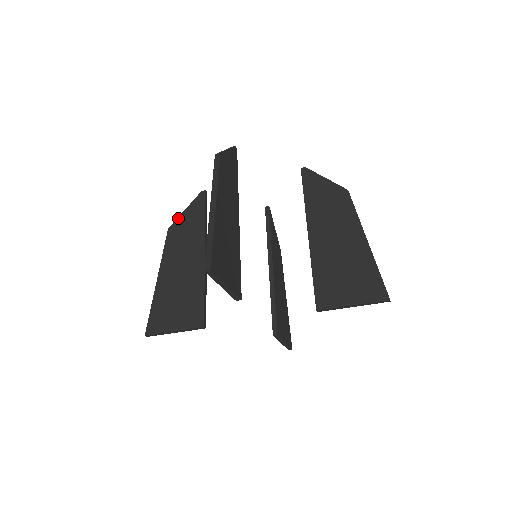
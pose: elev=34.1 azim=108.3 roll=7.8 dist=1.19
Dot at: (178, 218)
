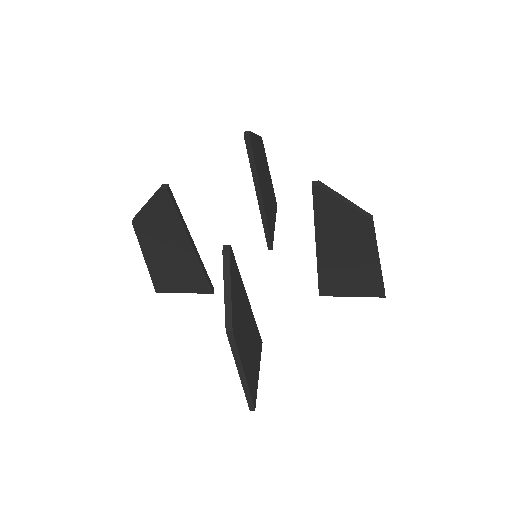
Dot at: (140, 215)
